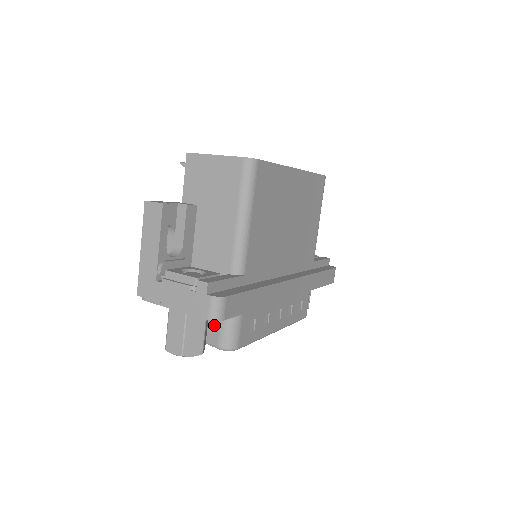
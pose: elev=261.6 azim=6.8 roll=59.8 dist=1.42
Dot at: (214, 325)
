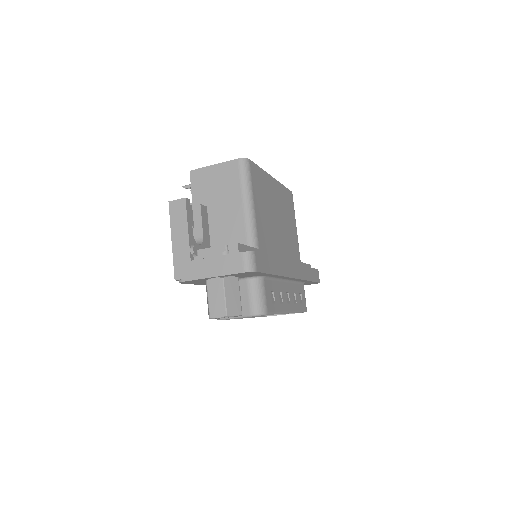
Dot at: (243, 297)
